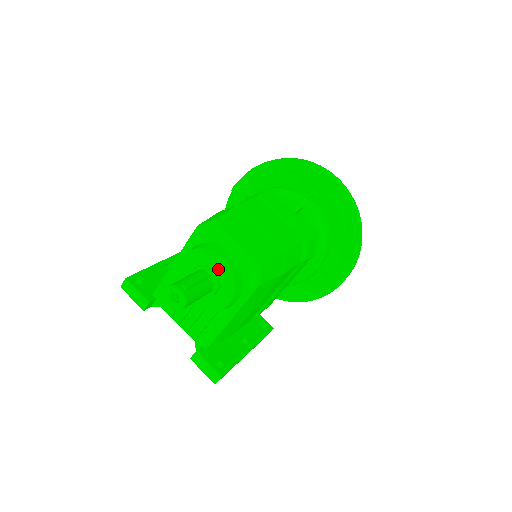
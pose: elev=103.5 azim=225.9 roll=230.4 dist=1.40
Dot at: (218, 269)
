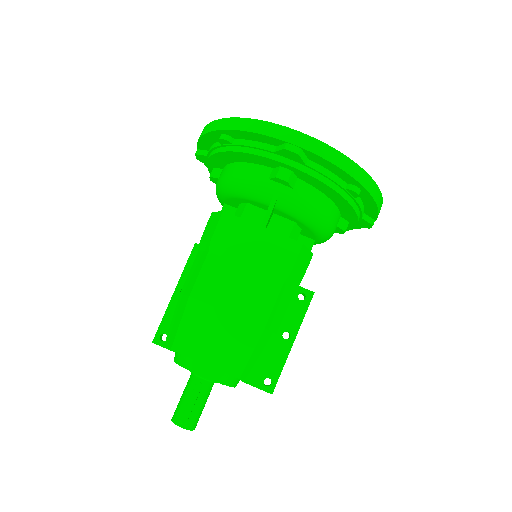
Dot at: occluded
